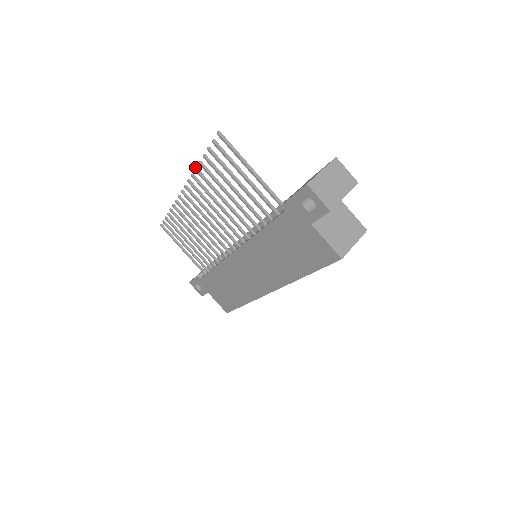
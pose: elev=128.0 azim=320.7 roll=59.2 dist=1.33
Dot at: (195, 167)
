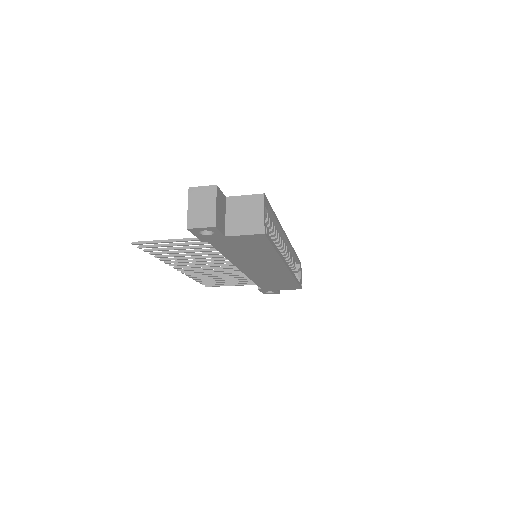
Dot at: (159, 259)
